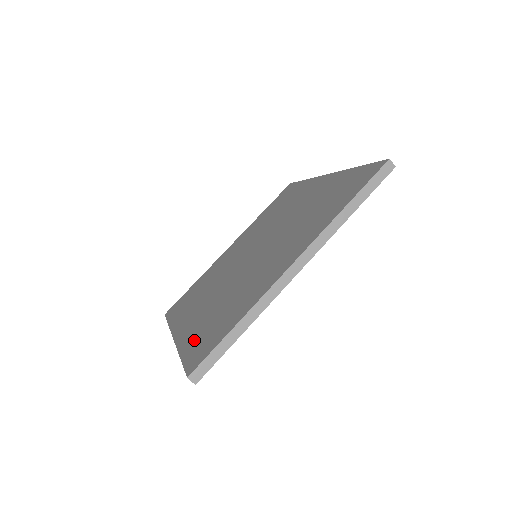
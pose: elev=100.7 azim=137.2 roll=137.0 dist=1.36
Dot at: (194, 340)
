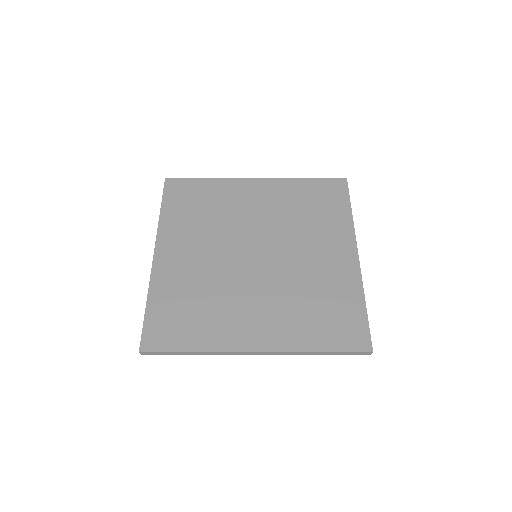
Dot at: (163, 303)
